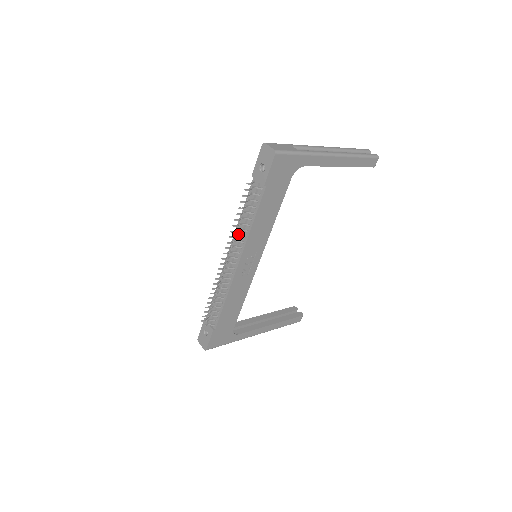
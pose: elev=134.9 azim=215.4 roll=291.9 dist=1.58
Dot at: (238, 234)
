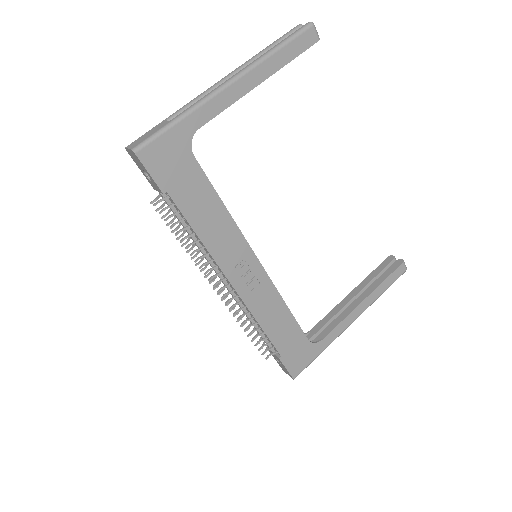
Dot at: (198, 257)
